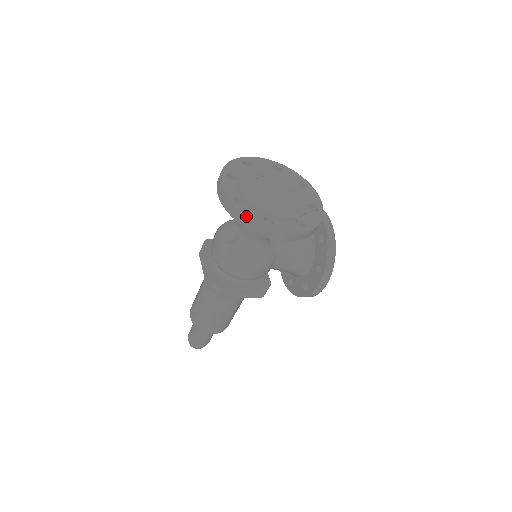
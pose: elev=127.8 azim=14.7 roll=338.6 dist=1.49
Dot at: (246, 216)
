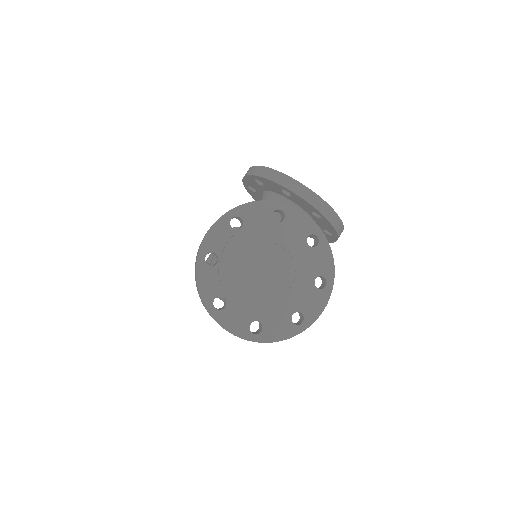
Dot at: (278, 341)
